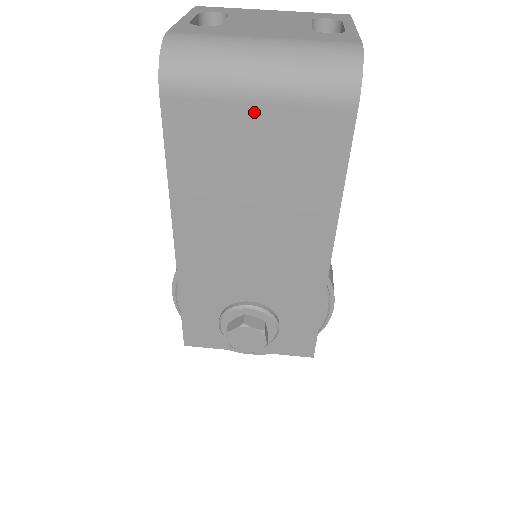
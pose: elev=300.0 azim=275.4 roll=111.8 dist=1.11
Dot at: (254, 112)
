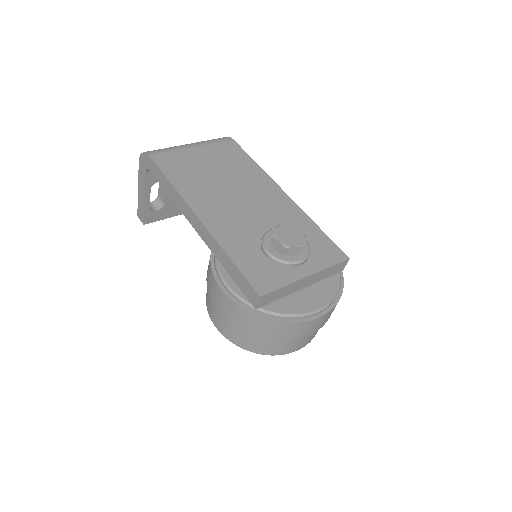
Dot at: (196, 151)
